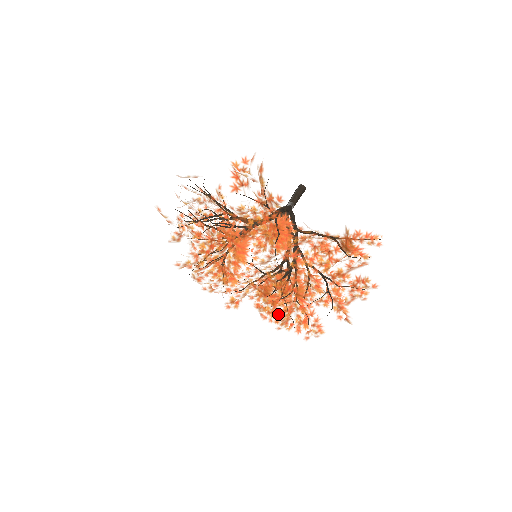
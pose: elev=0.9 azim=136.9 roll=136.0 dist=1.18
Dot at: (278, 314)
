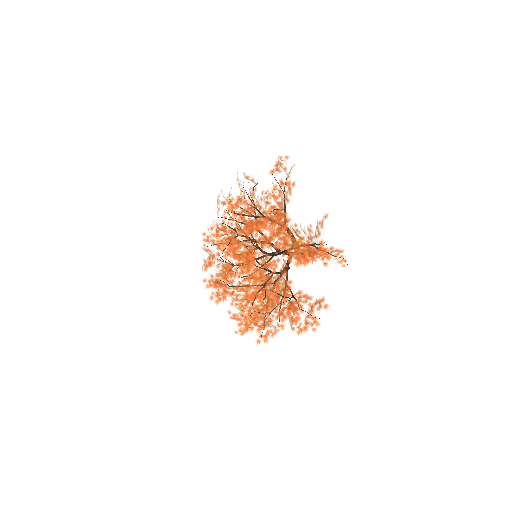
Dot at: (247, 280)
